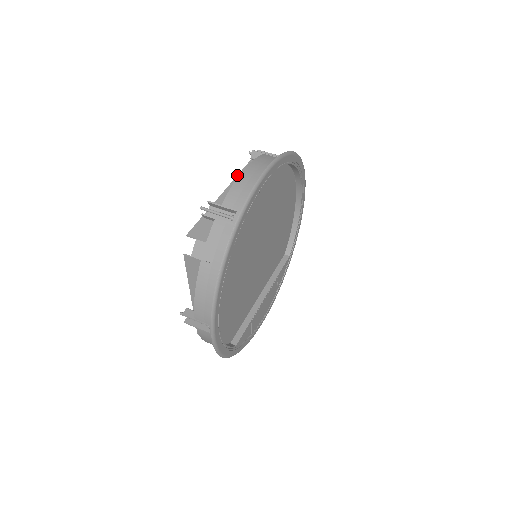
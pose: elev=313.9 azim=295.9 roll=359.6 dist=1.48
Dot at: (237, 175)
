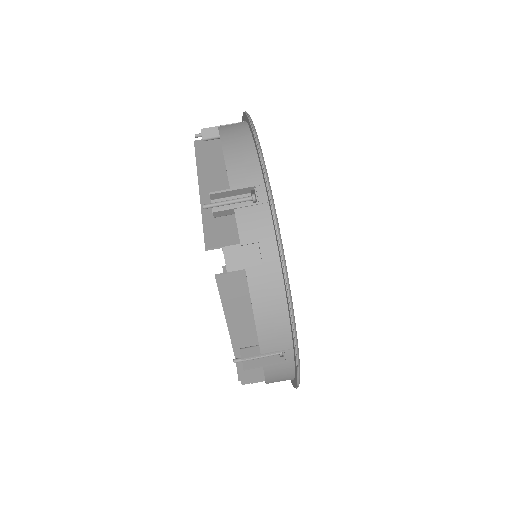
Dot at: occluded
